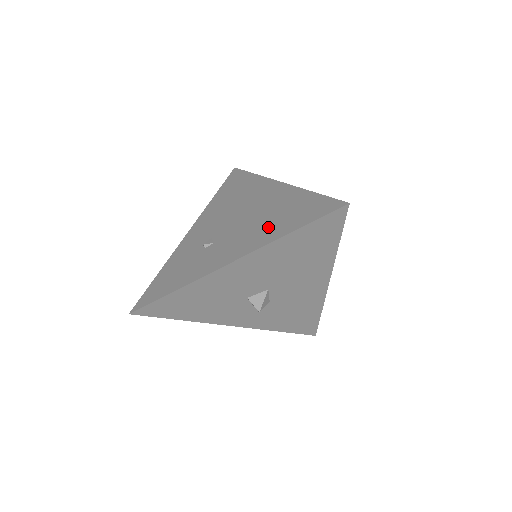
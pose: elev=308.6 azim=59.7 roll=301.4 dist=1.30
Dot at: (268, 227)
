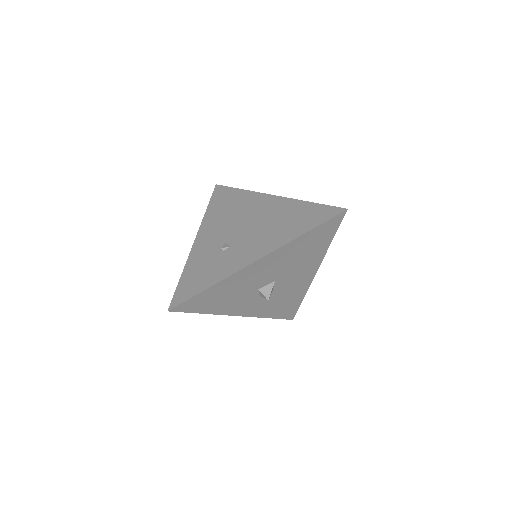
Dot at: (281, 230)
